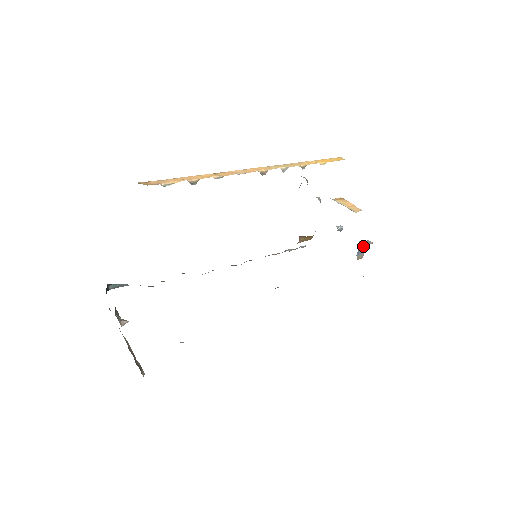
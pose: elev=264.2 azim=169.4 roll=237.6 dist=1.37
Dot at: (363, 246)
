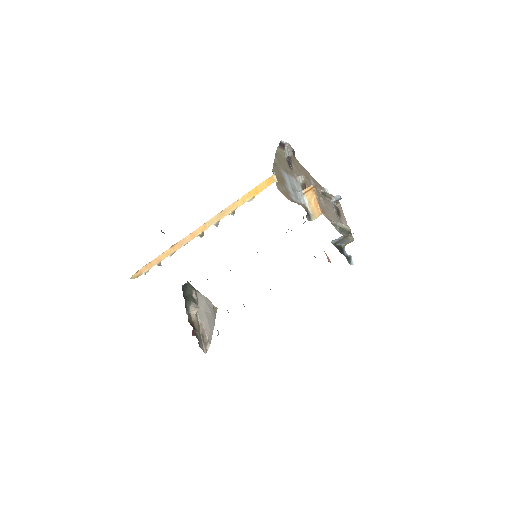
Dot at: (341, 240)
